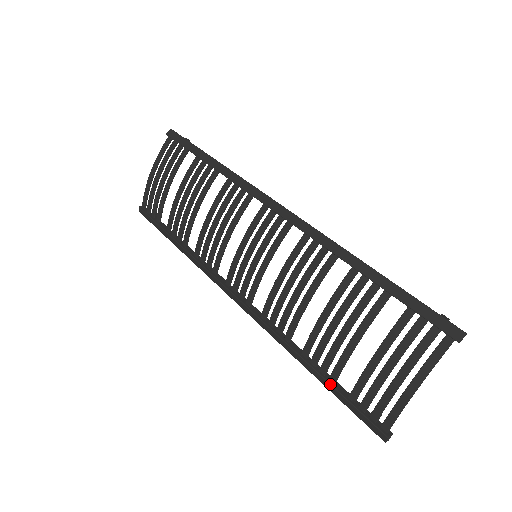
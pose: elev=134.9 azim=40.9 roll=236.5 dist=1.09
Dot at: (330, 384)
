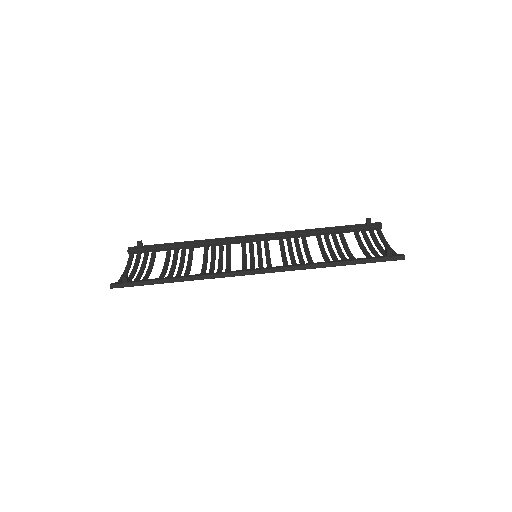
Dot at: occluded
